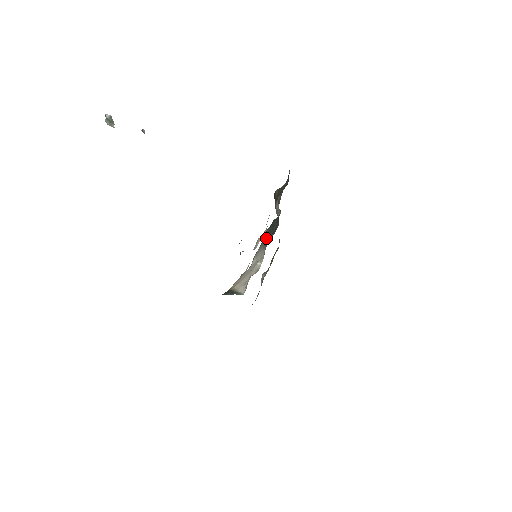
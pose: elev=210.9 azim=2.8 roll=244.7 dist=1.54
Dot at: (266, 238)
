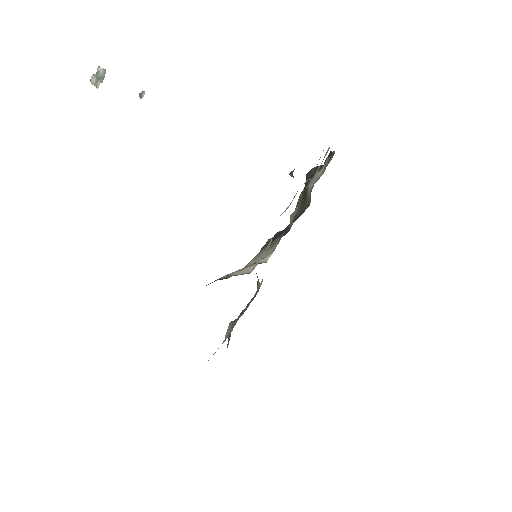
Dot at: occluded
